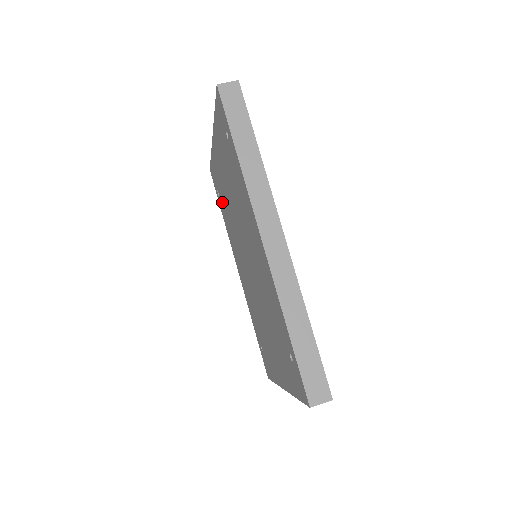
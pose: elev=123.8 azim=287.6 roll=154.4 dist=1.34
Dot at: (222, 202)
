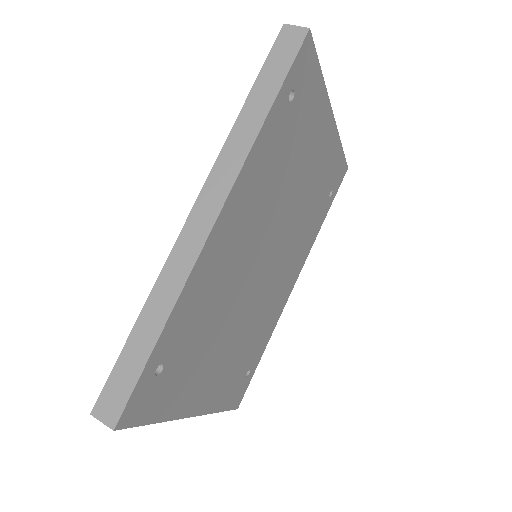
Dot at: occluded
